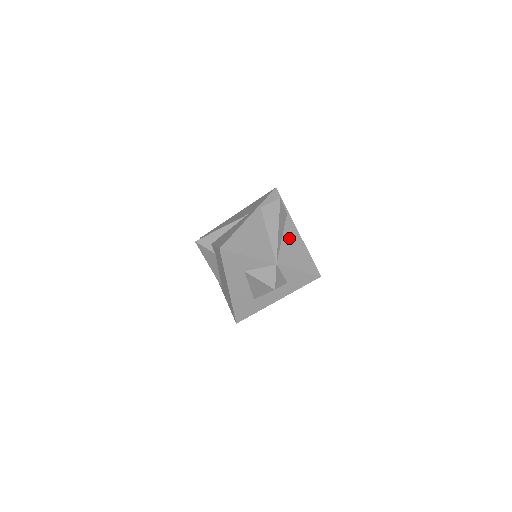
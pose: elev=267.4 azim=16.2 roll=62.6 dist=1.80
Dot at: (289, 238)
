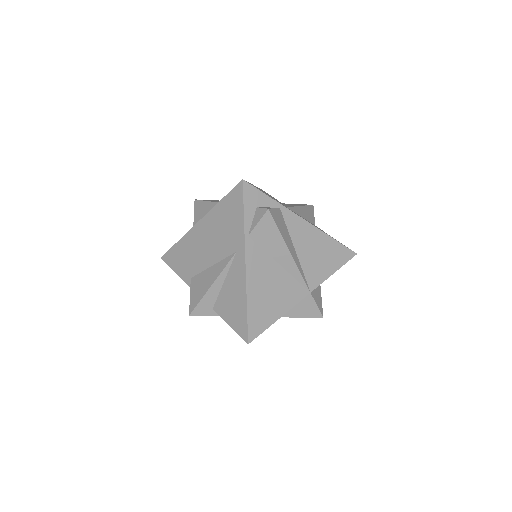
Dot at: (302, 242)
